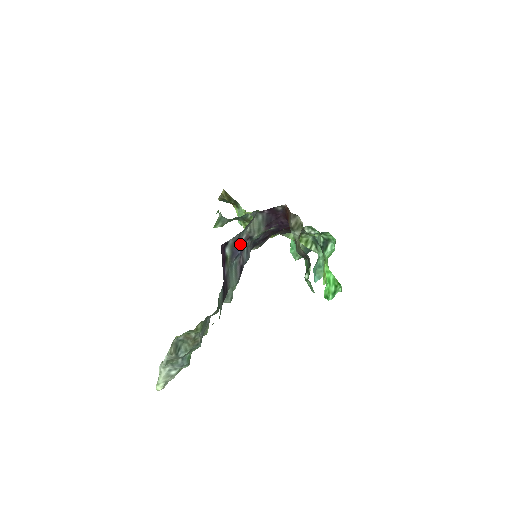
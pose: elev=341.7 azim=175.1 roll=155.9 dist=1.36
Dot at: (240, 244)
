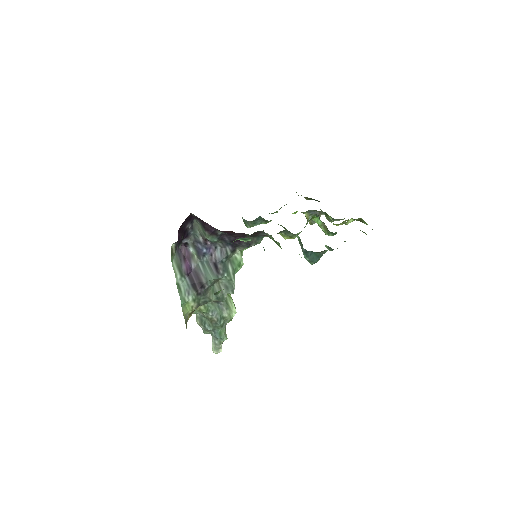
Dot at: (202, 244)
